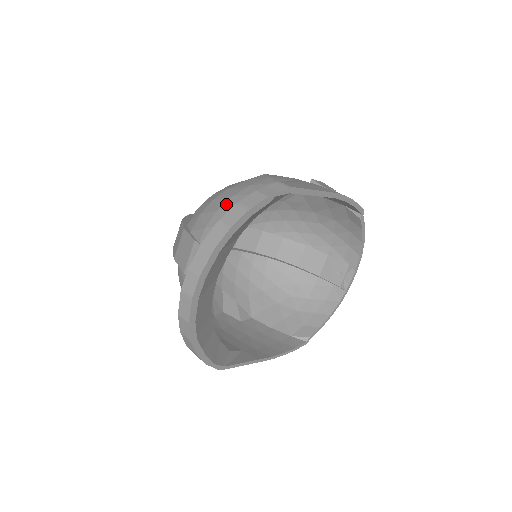
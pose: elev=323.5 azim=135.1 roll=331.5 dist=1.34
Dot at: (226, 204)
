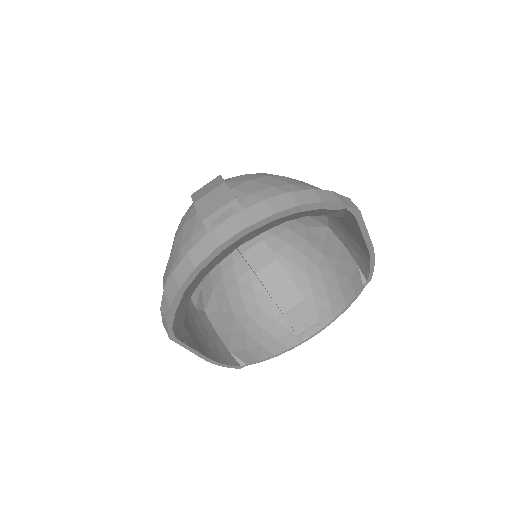
Dot at: (284, 186)
